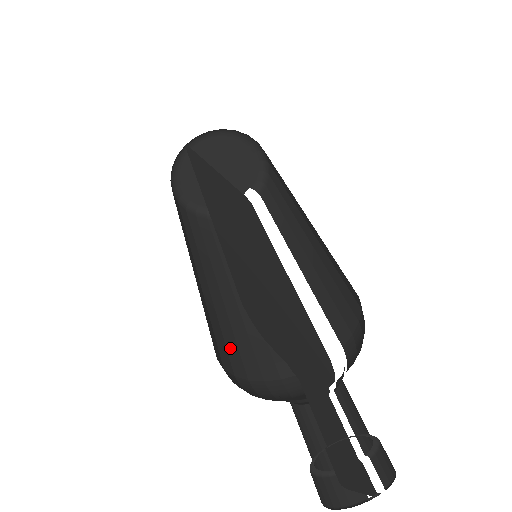
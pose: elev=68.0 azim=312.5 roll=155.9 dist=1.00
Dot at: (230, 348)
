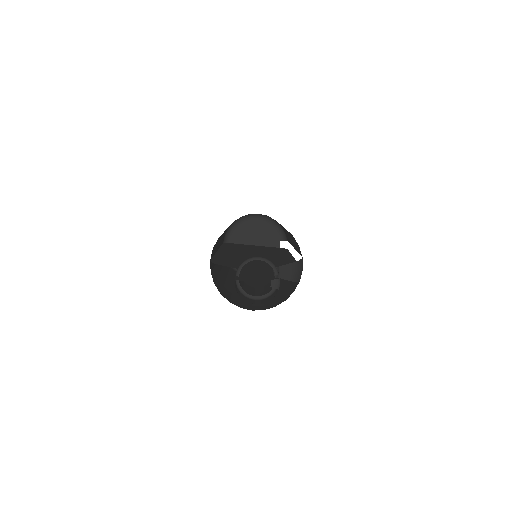
Dot at: (256, 305)
